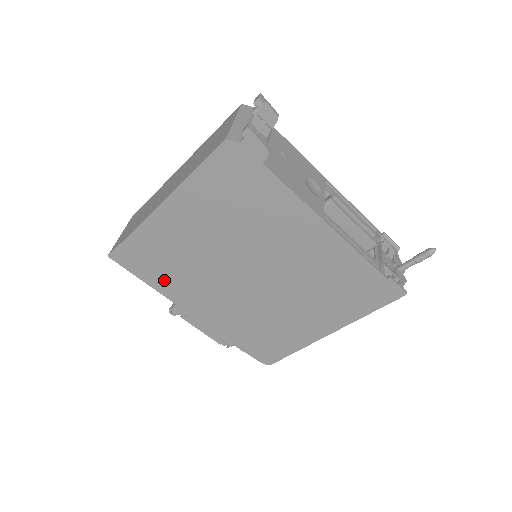
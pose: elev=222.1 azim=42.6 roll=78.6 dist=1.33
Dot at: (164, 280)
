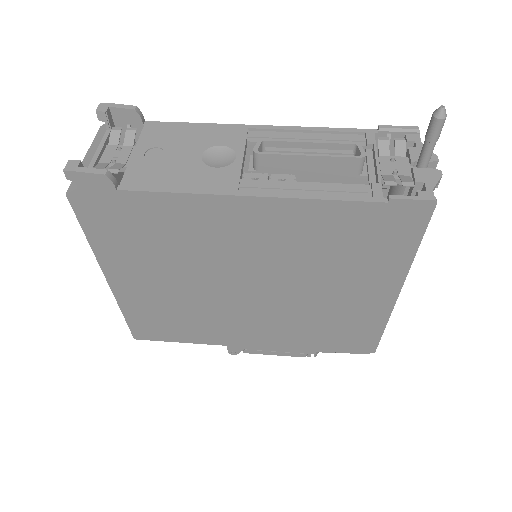
Dot at: (192, 333)
